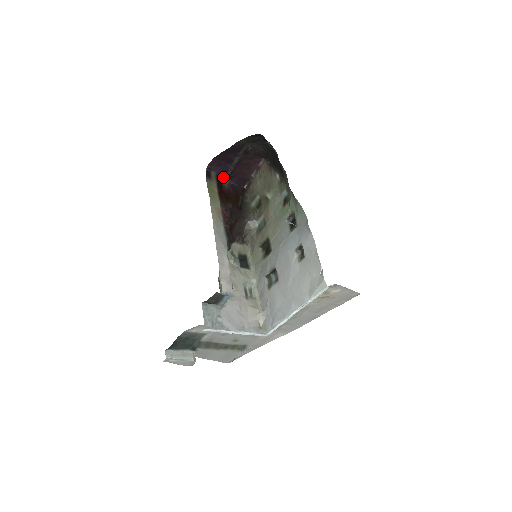
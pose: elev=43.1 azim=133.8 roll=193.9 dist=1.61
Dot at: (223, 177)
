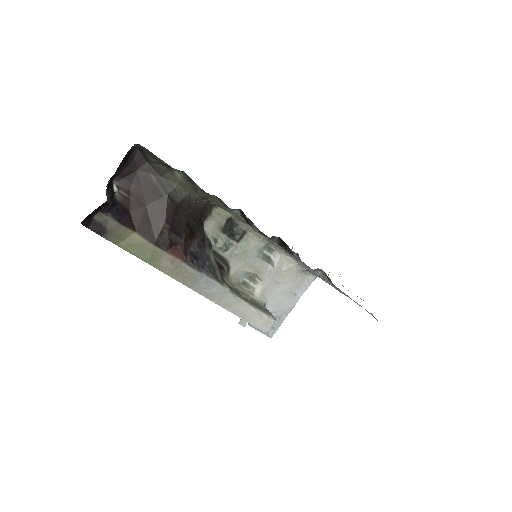
Dot at: occluded
